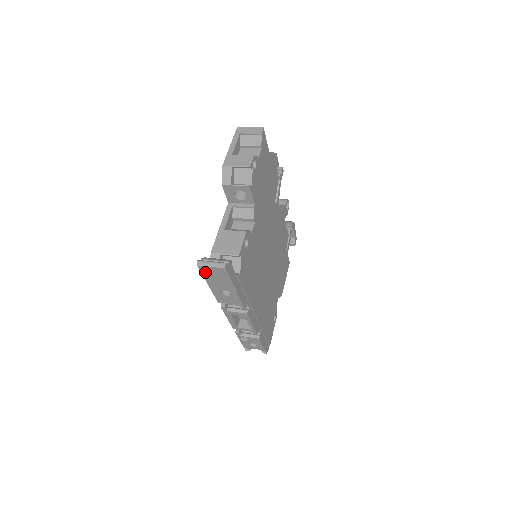
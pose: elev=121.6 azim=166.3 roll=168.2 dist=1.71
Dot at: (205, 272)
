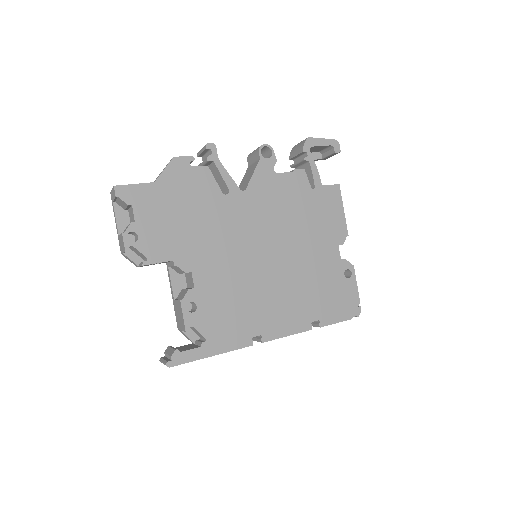
Dot at: occluded
